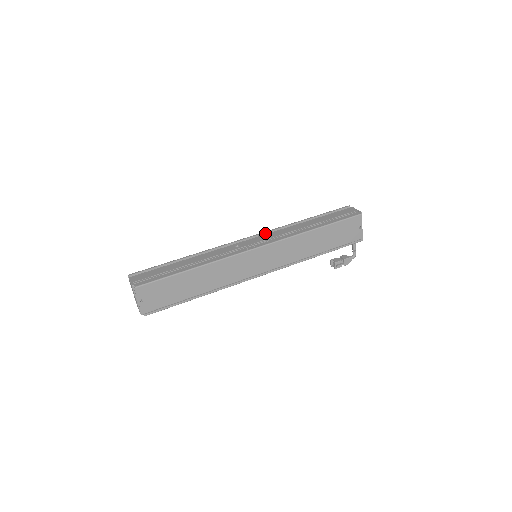
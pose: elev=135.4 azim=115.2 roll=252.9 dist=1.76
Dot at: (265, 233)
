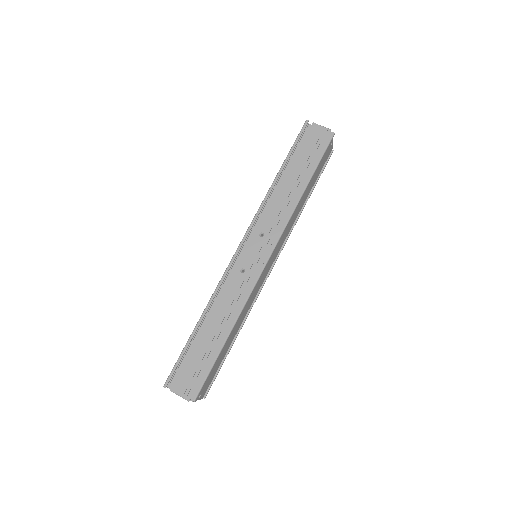
Dot at: (252, 227)
